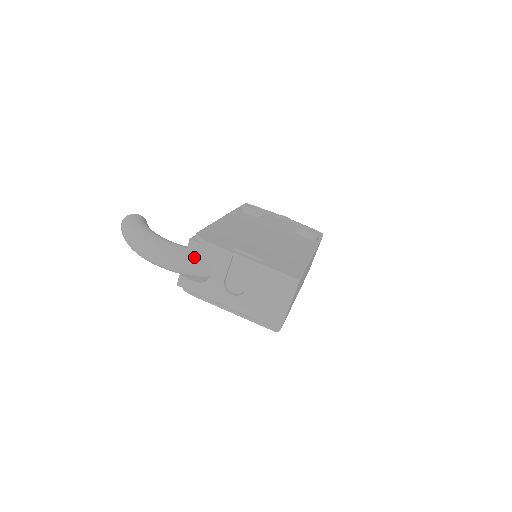
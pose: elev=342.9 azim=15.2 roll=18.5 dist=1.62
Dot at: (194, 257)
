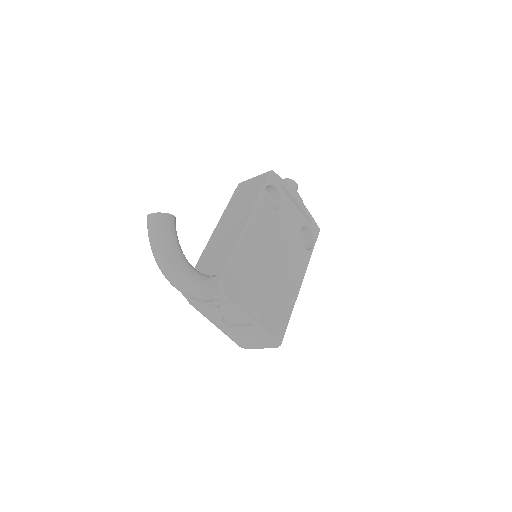
Dot at: (209, 296)
